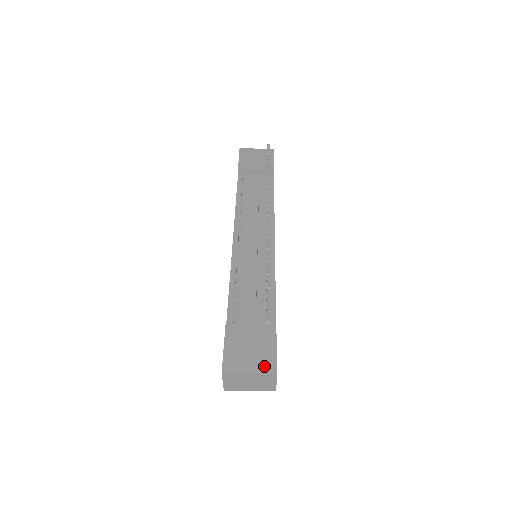
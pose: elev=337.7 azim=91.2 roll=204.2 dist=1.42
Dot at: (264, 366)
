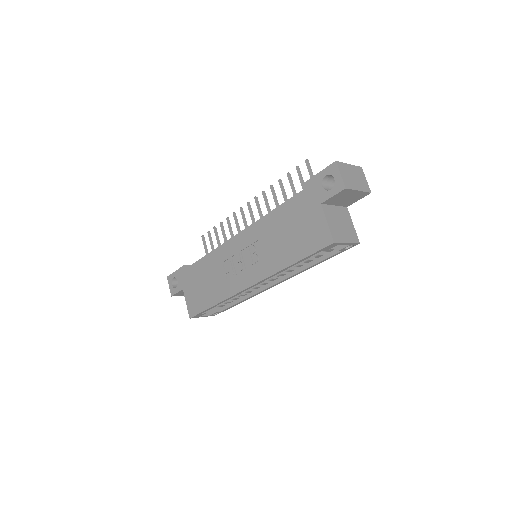
Dot at: occluded
